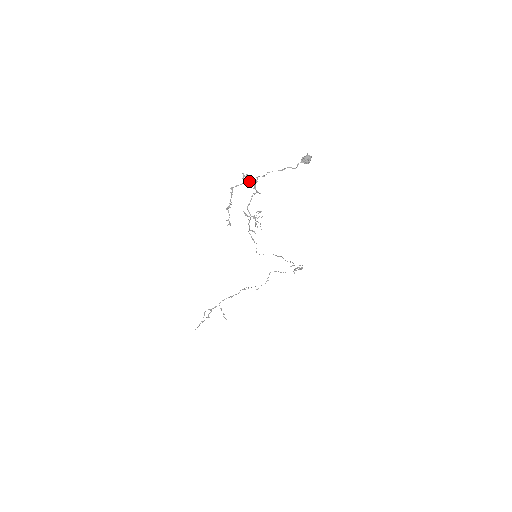
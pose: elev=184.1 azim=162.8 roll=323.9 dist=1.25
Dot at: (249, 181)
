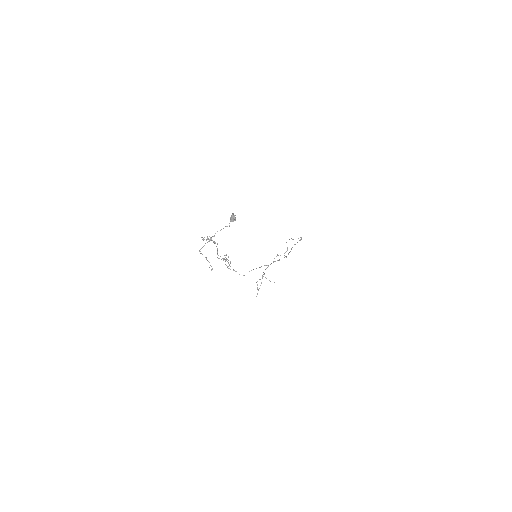
Dot at: (208, 241)
